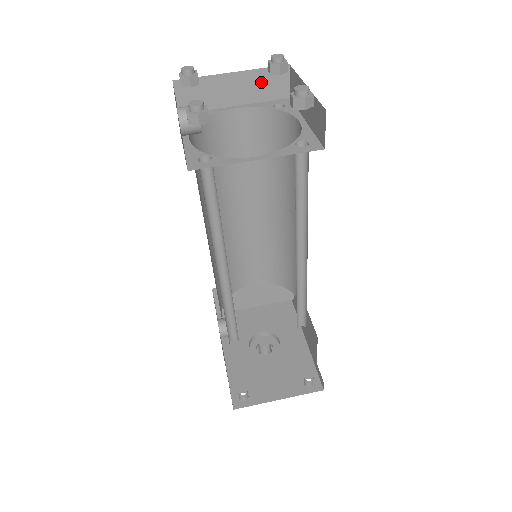
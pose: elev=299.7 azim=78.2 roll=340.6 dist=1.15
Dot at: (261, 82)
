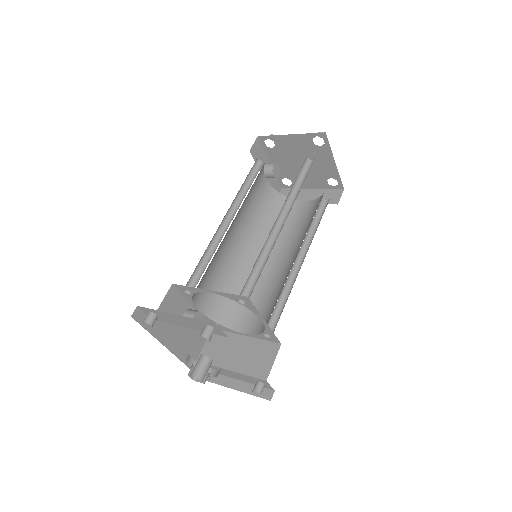
Dot at: (325, 195)
